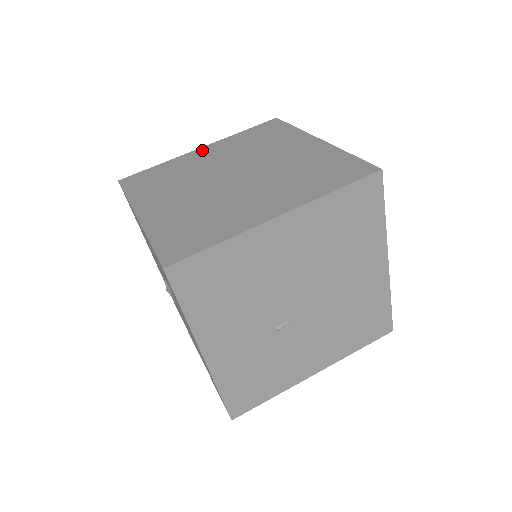
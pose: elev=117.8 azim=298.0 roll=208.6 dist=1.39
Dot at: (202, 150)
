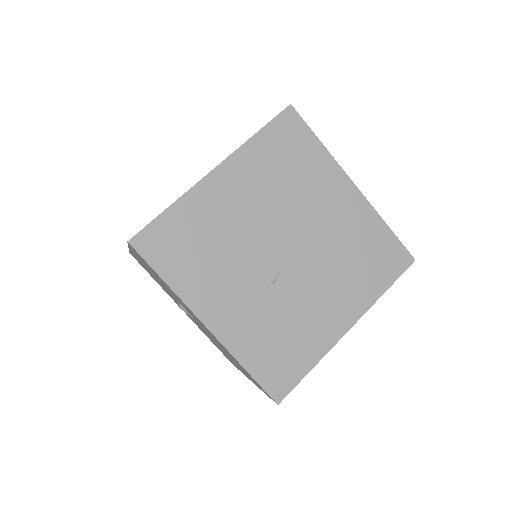
Dot at: occluded
